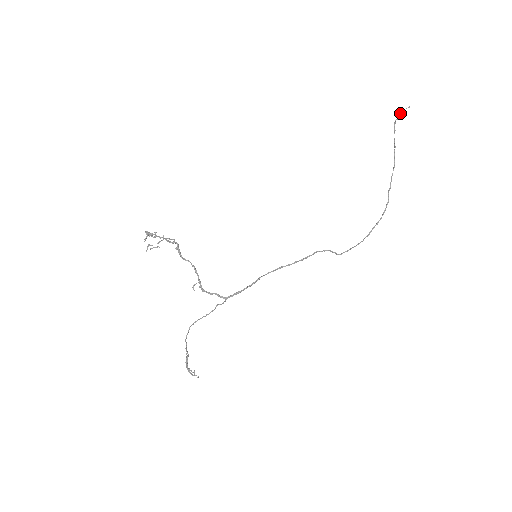
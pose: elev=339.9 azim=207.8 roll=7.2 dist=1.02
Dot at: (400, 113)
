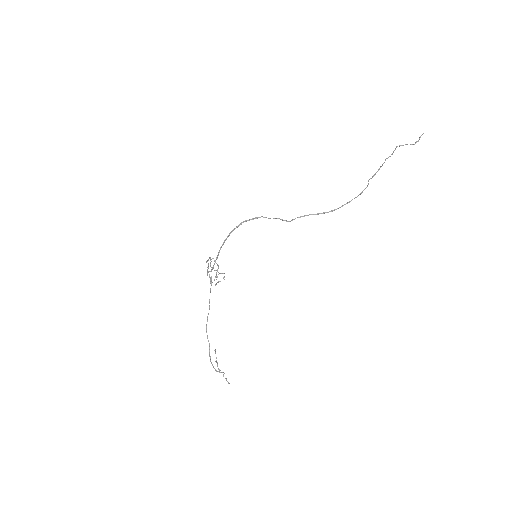
Dot at: occluded
